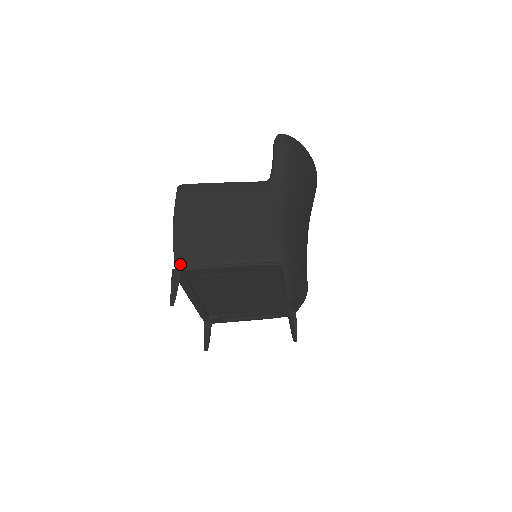
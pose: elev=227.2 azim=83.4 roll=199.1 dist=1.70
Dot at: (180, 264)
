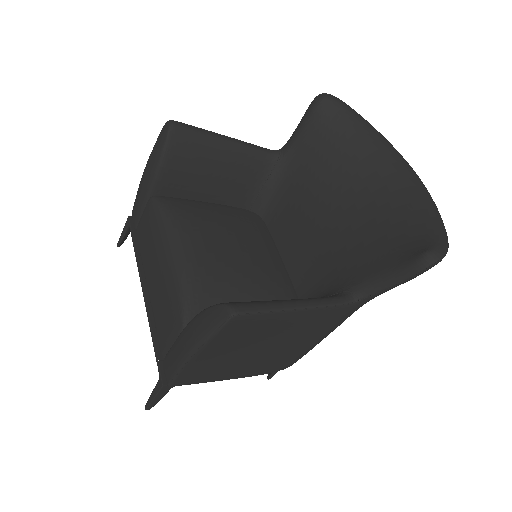
Dot at: occluded
